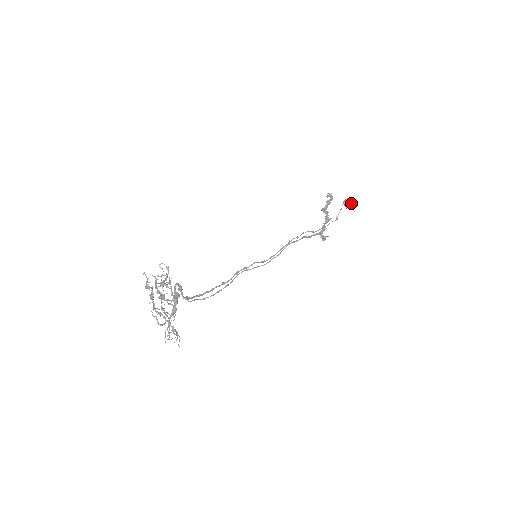
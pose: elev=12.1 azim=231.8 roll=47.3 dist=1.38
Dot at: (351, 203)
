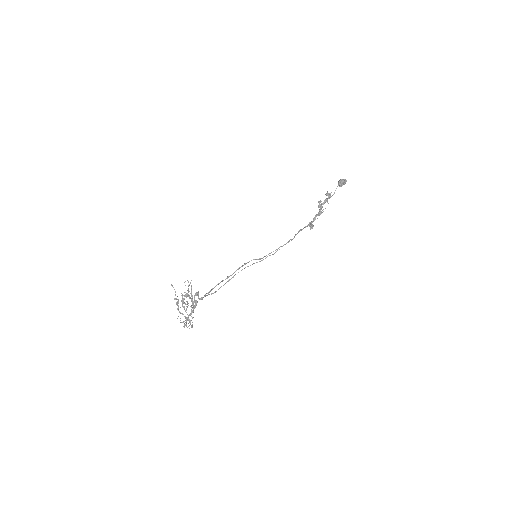
Dot at: occluded
